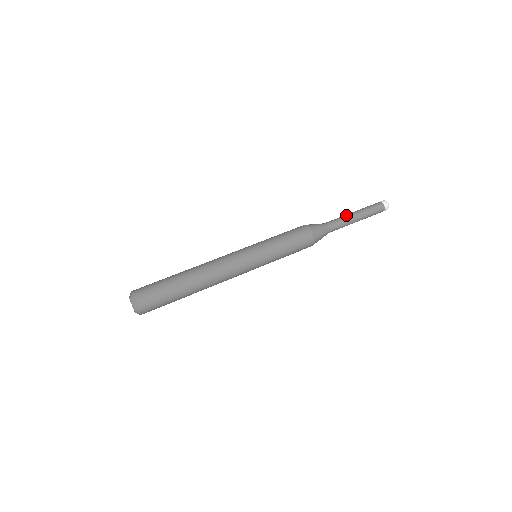
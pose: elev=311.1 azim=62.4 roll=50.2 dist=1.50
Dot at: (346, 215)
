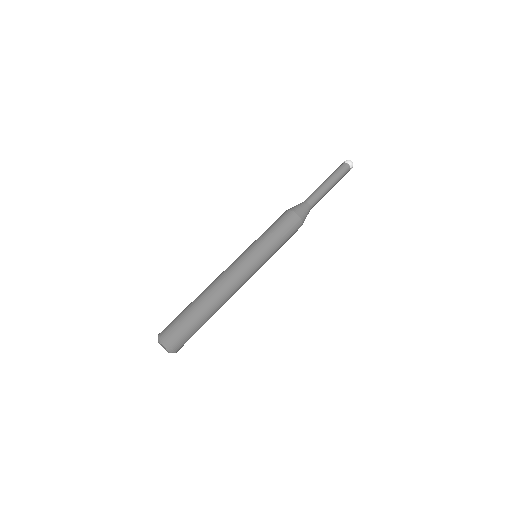
Dot at: (321, 187)
